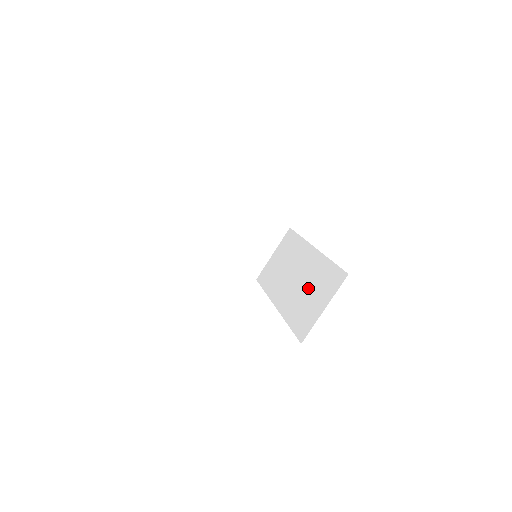
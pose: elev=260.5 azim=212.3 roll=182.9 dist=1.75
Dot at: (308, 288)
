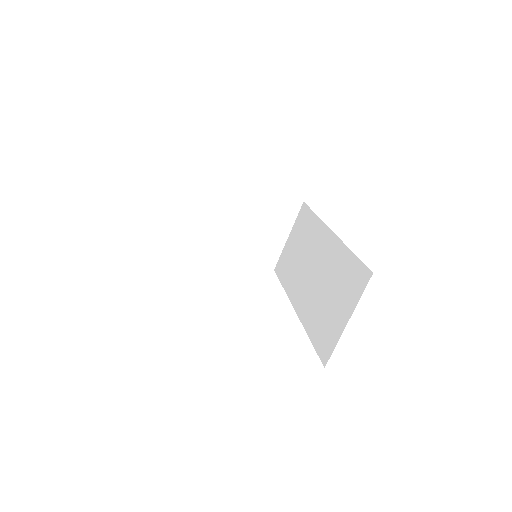
Dot at: (327, 288)
